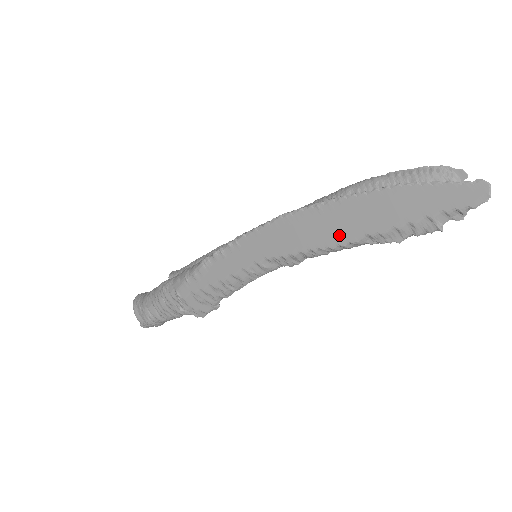
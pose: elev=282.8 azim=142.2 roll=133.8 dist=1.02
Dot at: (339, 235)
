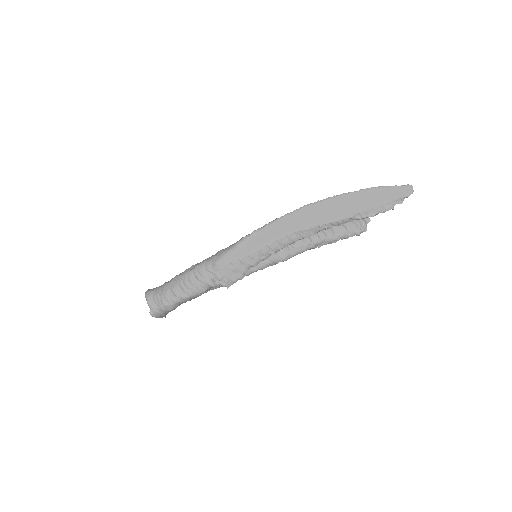
Dot at: (342, 213)
